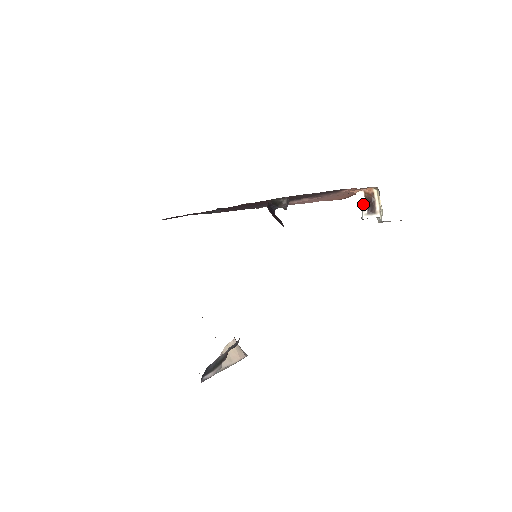
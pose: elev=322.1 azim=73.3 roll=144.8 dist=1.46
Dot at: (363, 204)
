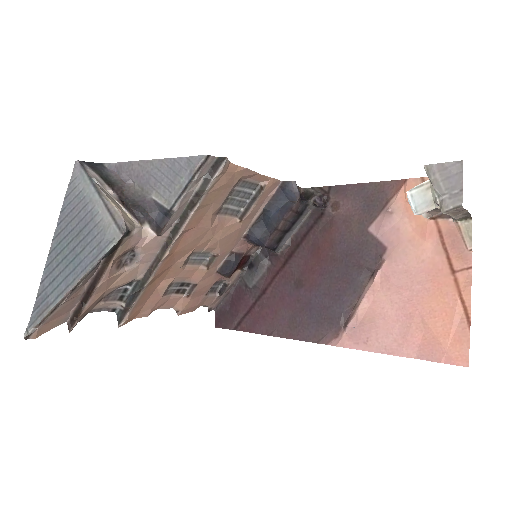
Dot at: occluded
